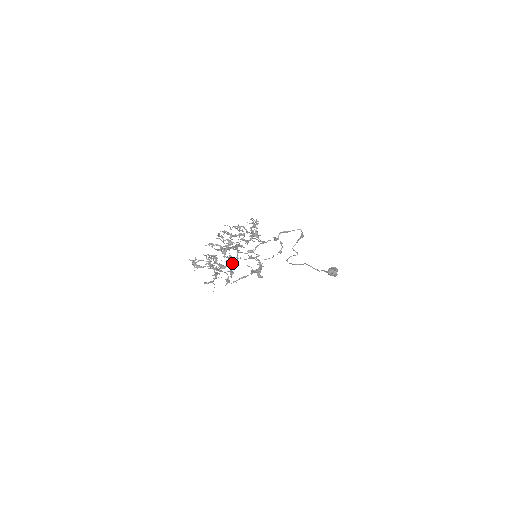
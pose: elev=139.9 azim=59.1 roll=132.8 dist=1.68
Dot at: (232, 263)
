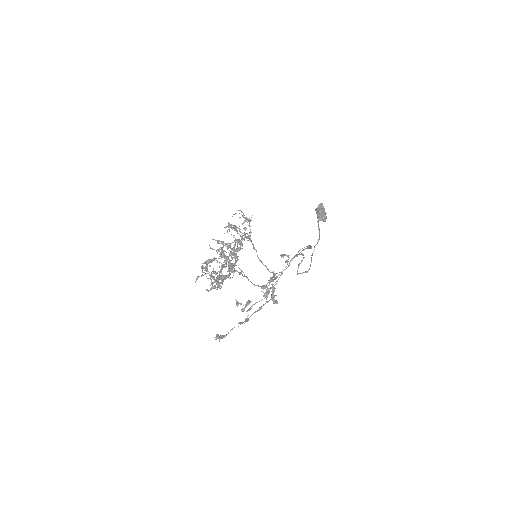
Dot at: occluded
